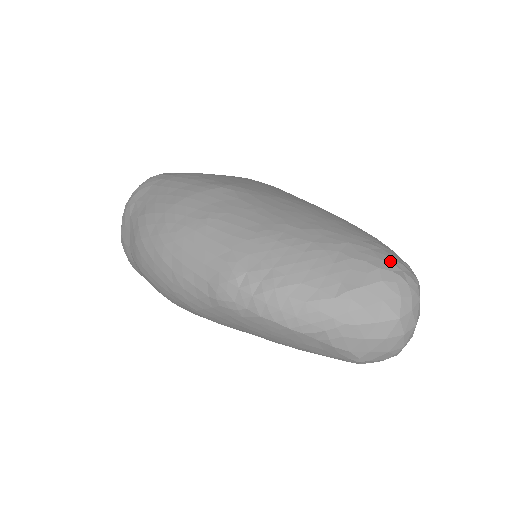
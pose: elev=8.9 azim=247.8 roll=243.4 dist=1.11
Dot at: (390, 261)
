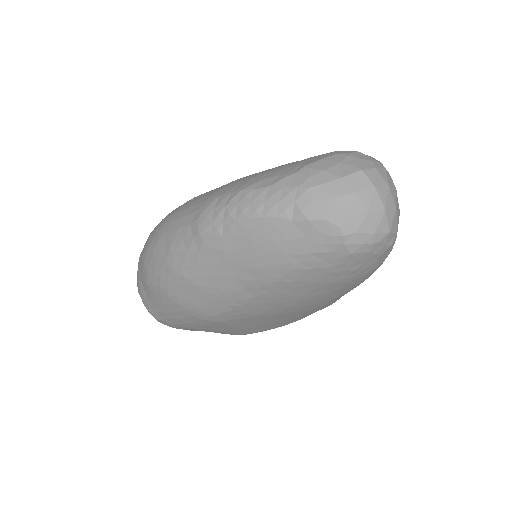
Dot at: occluded
